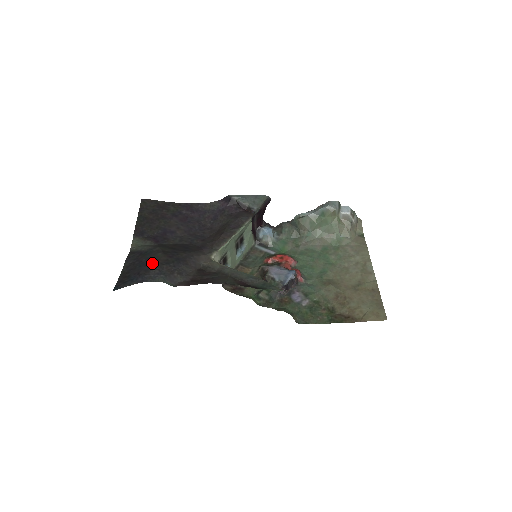
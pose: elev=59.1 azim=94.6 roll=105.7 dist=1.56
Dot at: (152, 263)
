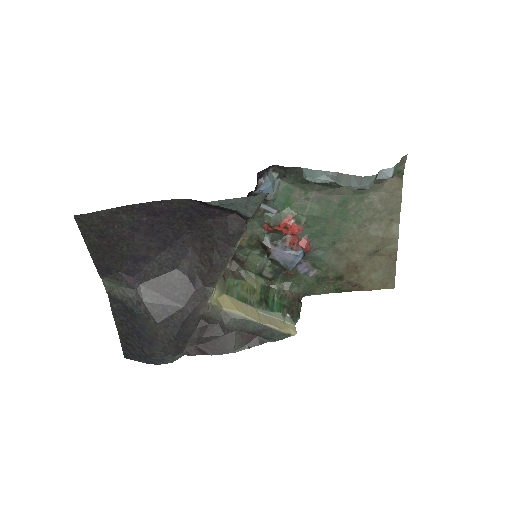
Dot at: (151, 339)
